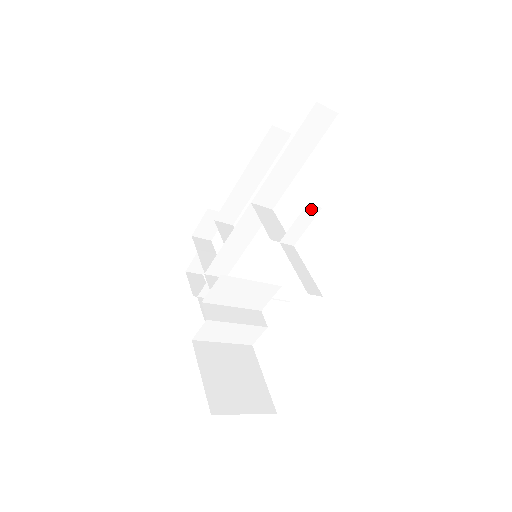
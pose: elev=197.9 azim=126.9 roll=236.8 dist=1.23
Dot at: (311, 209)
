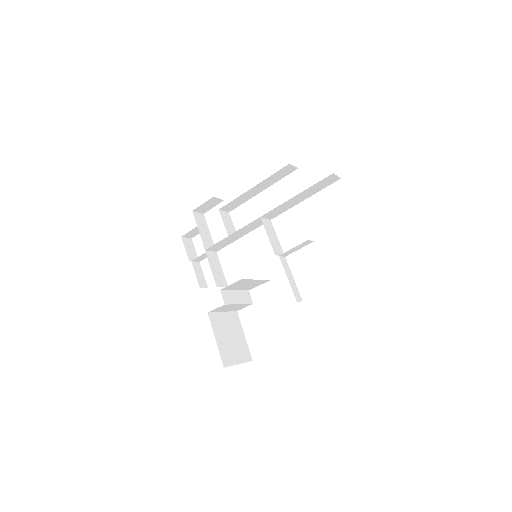
Dot at: (308, 242)
